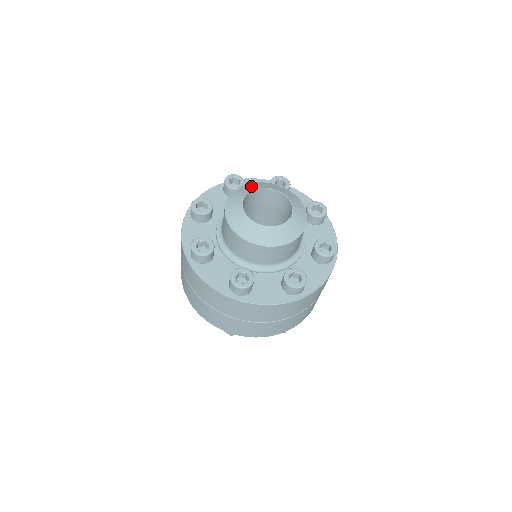
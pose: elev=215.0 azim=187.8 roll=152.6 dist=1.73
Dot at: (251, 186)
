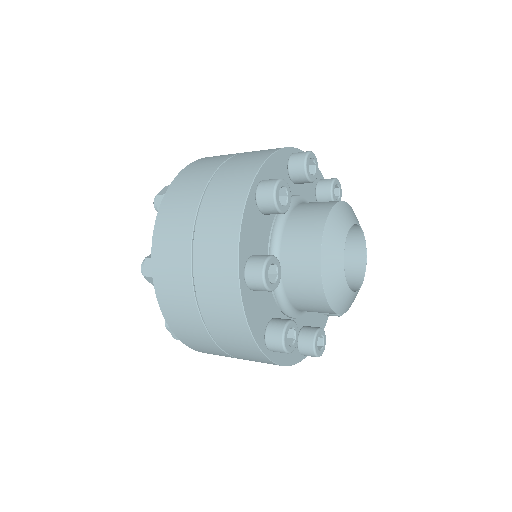
Dot at: (348, 211)
